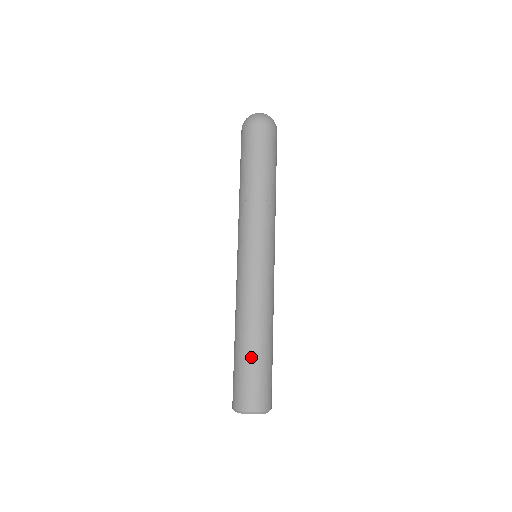
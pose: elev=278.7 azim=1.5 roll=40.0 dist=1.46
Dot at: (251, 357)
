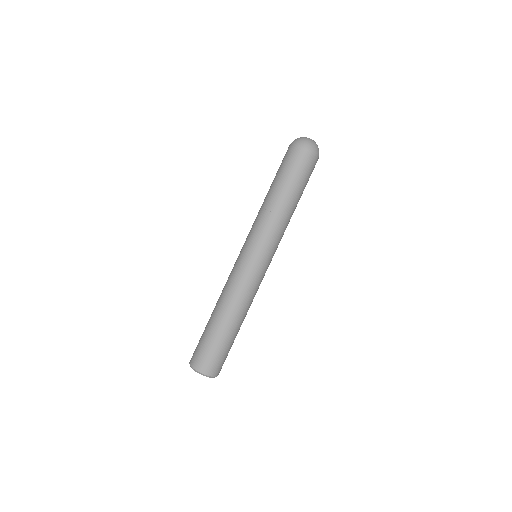
Dot at: (215, 332)
